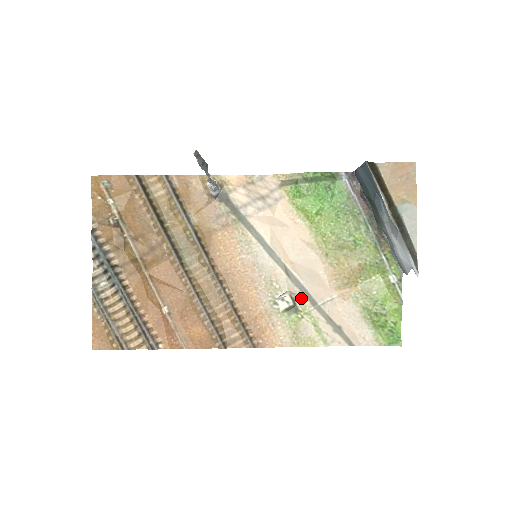
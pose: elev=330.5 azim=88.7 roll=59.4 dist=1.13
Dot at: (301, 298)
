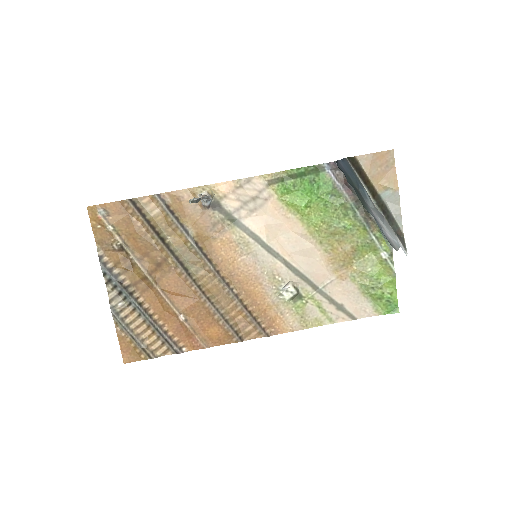
Dot at: (303, 285)
